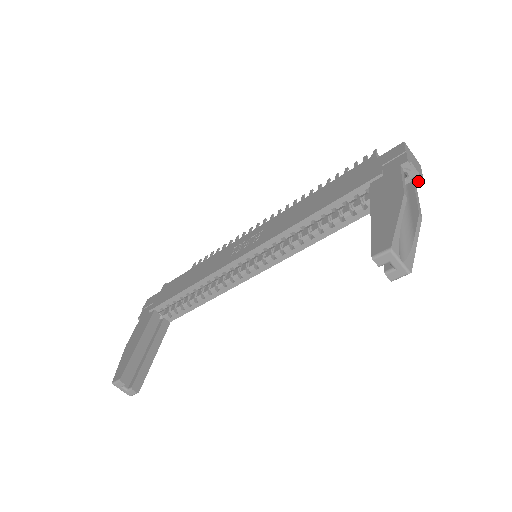
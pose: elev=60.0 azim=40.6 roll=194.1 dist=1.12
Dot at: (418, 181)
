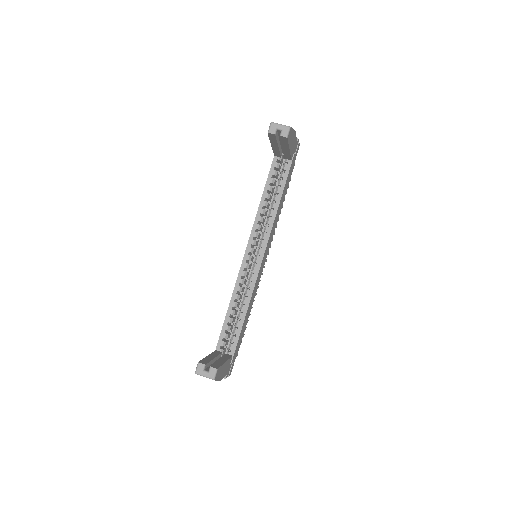
Dot at: occluded
